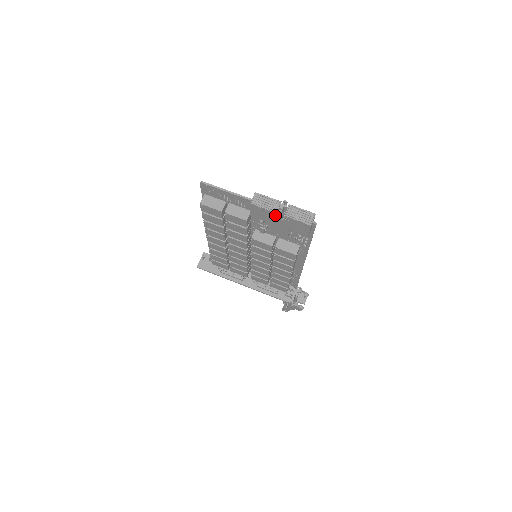
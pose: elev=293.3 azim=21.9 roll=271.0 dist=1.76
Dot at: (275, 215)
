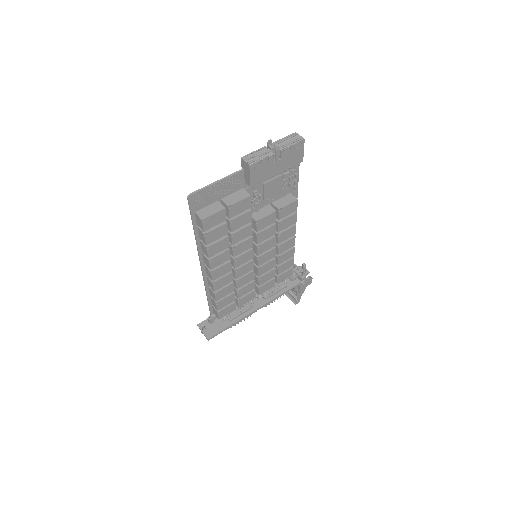
Dot at: (273, 159)
